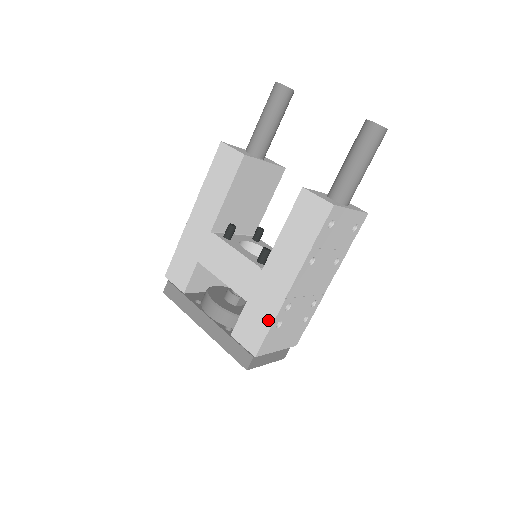
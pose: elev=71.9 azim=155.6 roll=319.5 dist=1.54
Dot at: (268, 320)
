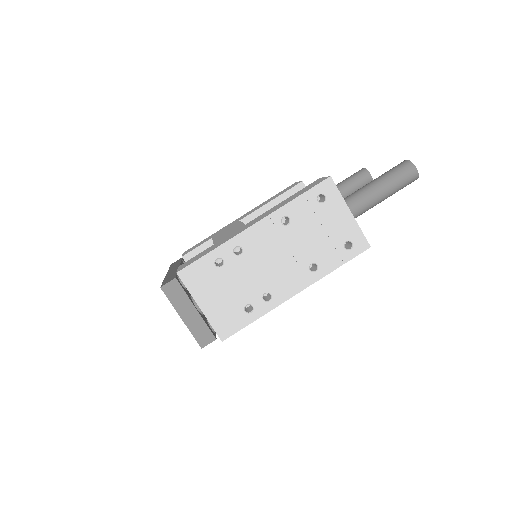
Dot at: (214, 248)
